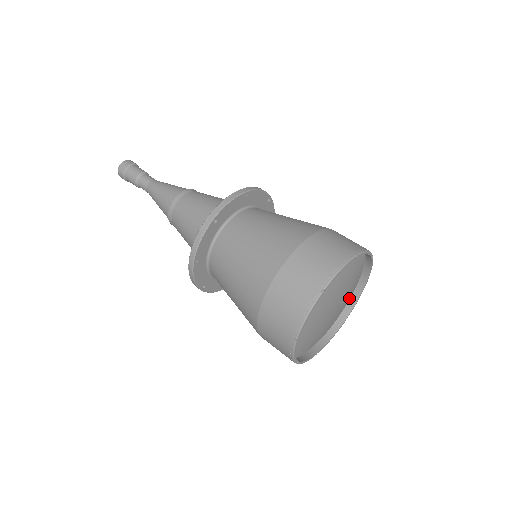
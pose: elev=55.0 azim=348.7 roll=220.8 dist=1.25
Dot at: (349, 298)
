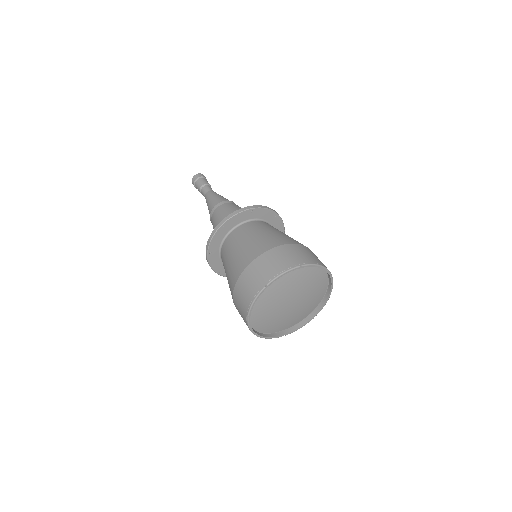
Dot at: (298, 320)
